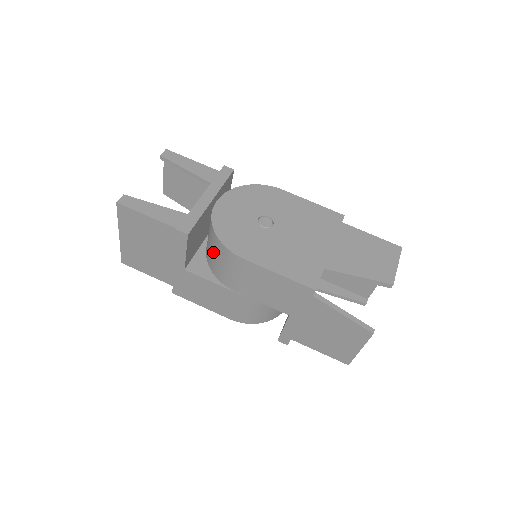
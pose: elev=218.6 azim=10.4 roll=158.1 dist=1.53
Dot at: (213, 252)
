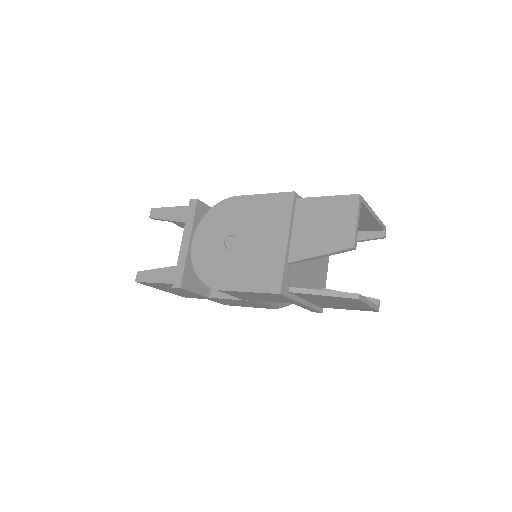
Dot at: occluded
